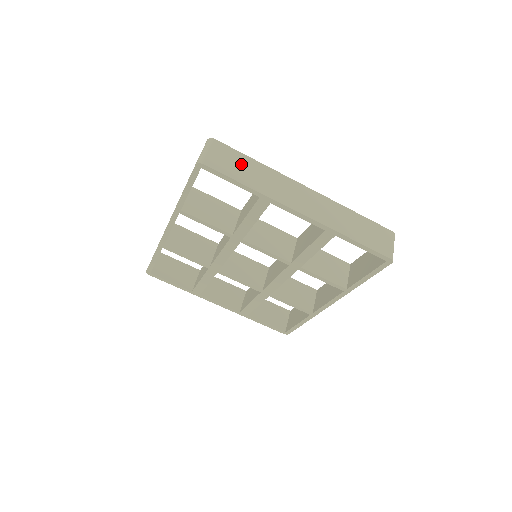
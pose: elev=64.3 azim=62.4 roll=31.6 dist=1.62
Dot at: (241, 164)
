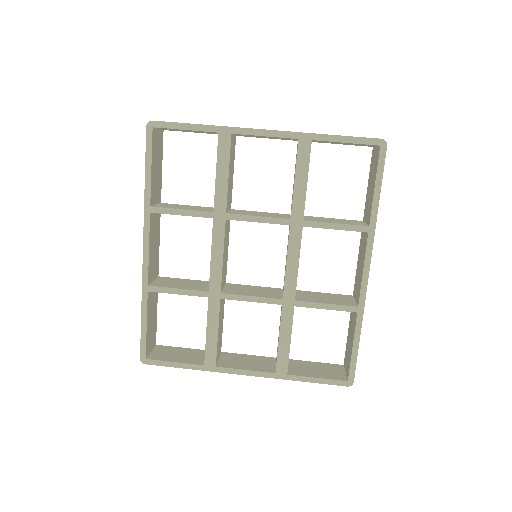
Dot at: occluded
